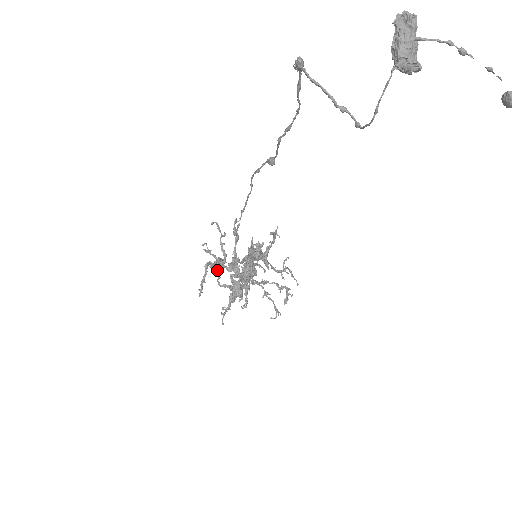
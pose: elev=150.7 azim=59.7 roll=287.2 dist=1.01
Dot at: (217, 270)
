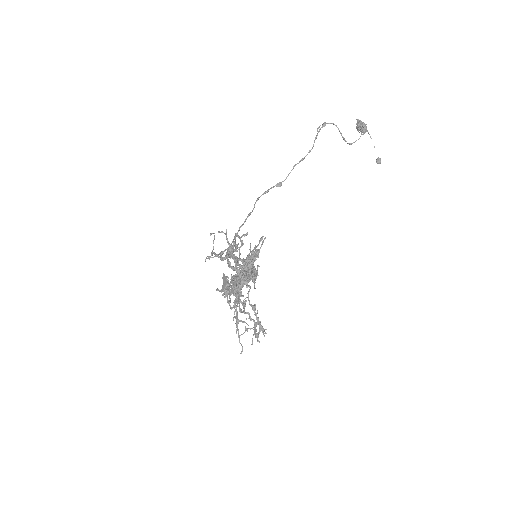
Dot at: (238, 247)
